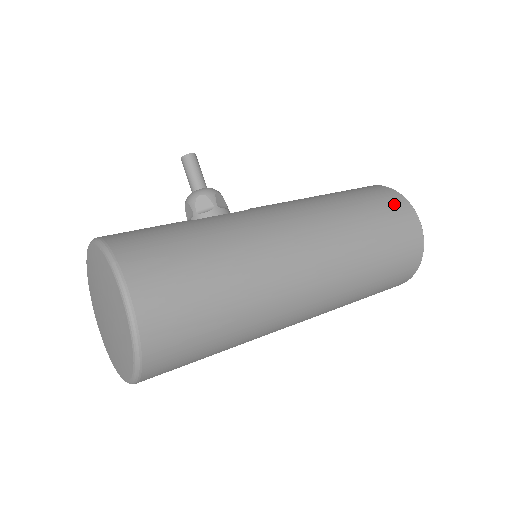
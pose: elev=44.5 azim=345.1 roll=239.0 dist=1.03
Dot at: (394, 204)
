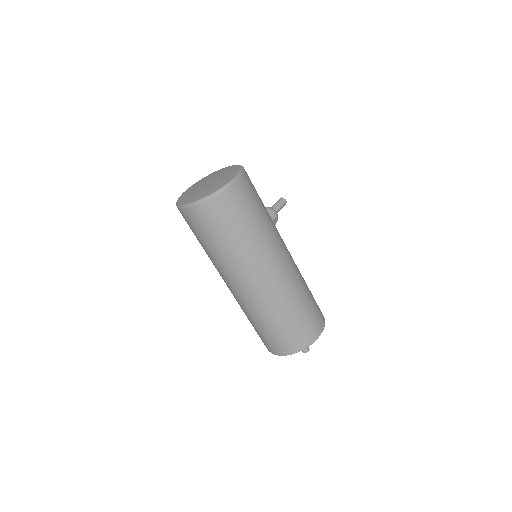
Dot at: (320, 316)
